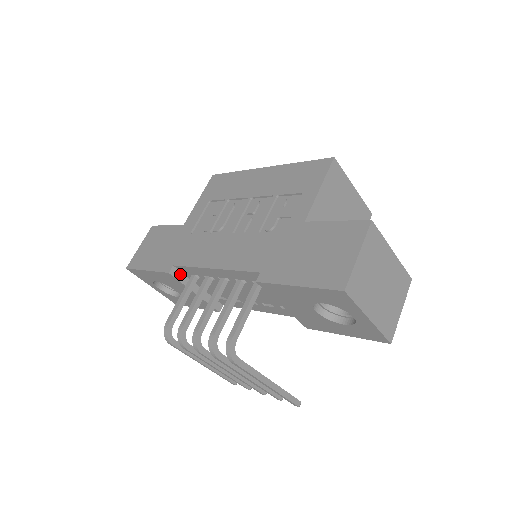
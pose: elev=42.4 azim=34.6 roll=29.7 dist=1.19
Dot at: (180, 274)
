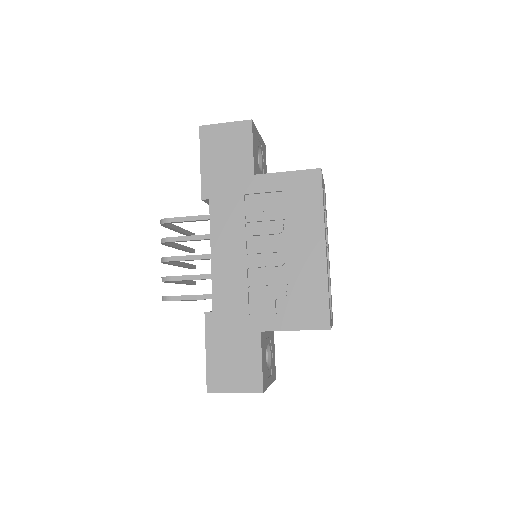
Dot at: occluded
